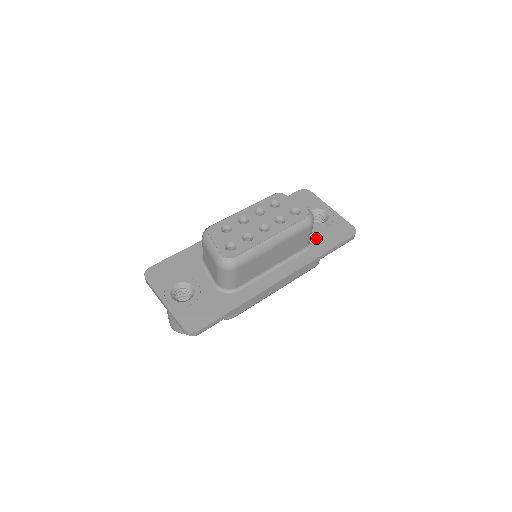
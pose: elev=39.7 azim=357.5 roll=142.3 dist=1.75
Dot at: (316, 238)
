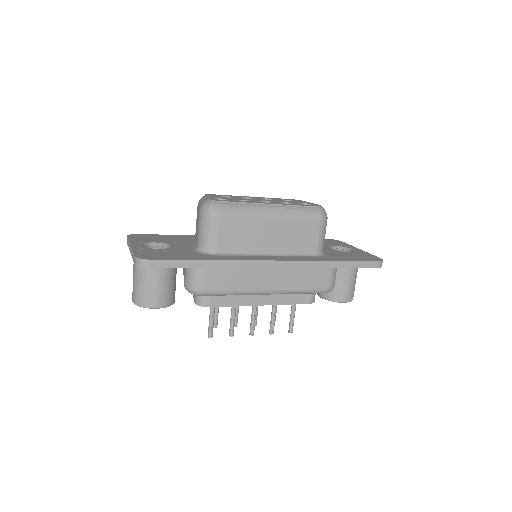
Dot at: (331, 254)
